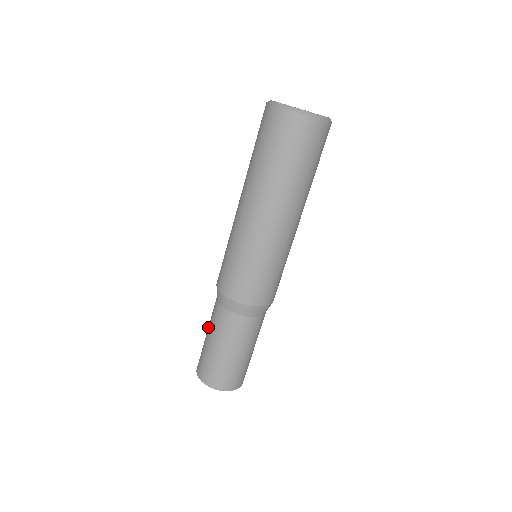
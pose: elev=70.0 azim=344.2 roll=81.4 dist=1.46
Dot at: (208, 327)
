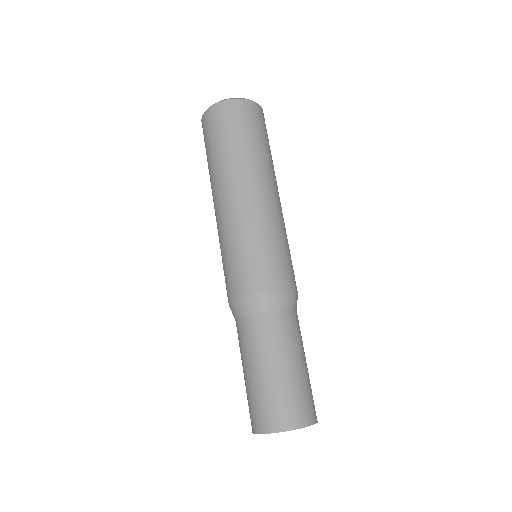
Dot at: occluded
